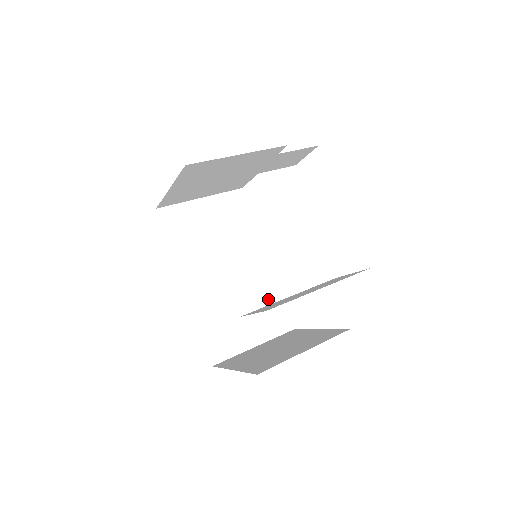
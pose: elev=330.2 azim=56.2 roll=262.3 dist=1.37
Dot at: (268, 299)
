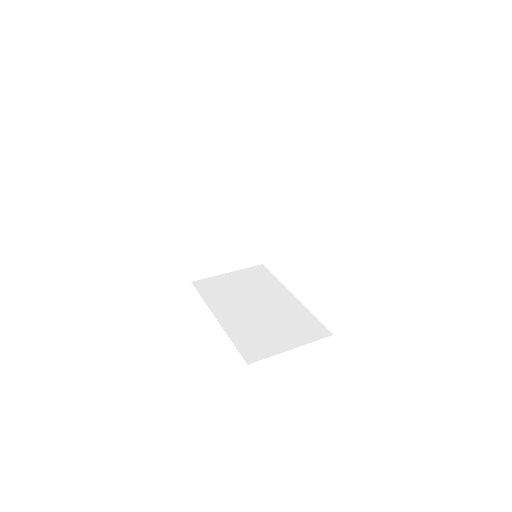
Dot at: (299, 319)
